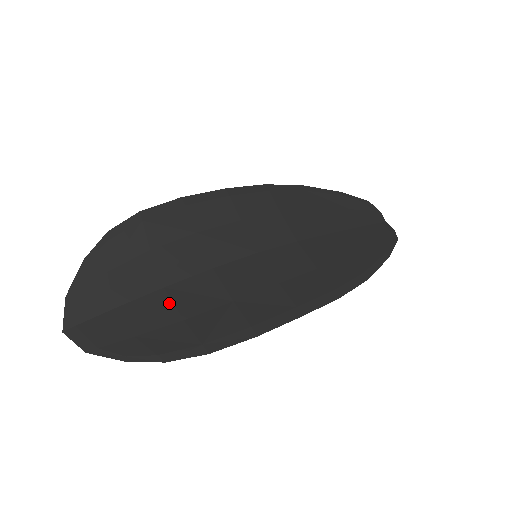
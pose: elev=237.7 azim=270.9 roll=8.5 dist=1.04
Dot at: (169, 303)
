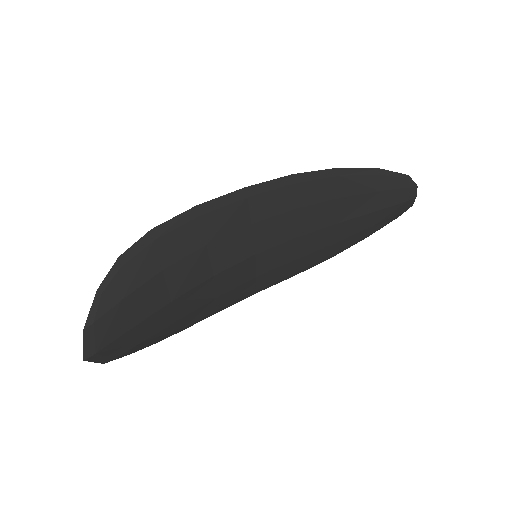
Dot at: (163, 288)
